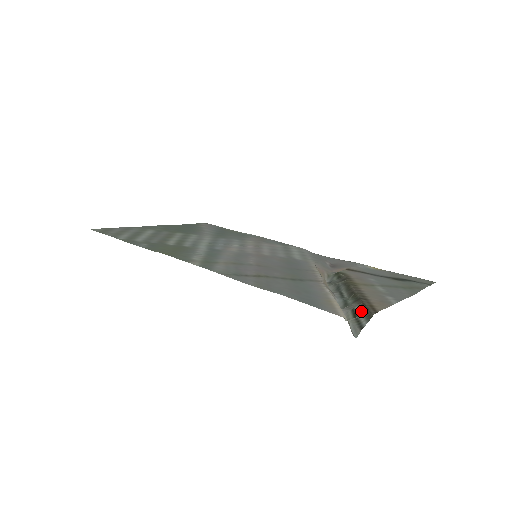
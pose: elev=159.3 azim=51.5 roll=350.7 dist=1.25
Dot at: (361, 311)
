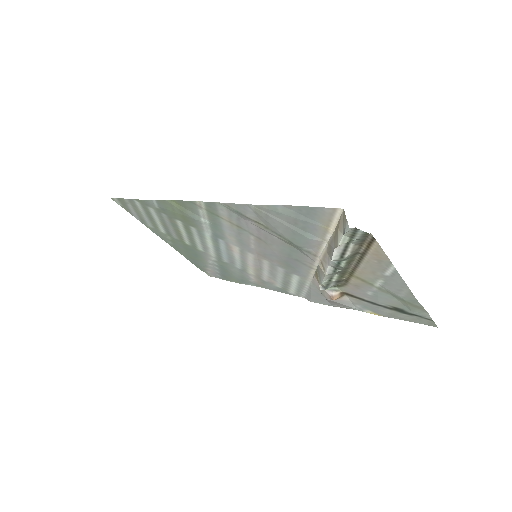
Dot at: (357, 240)
